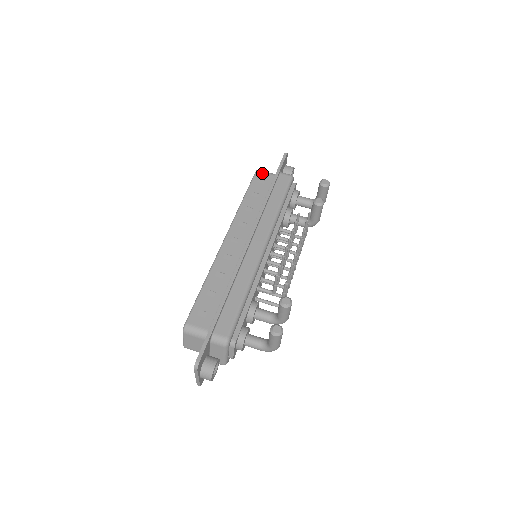
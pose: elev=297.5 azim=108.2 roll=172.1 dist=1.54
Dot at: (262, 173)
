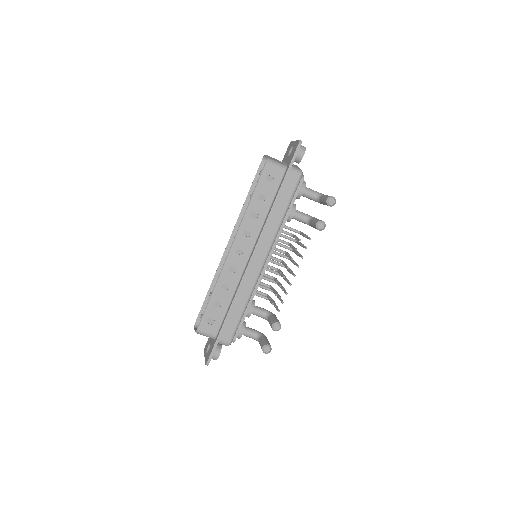
Dot at: (272, 167)
